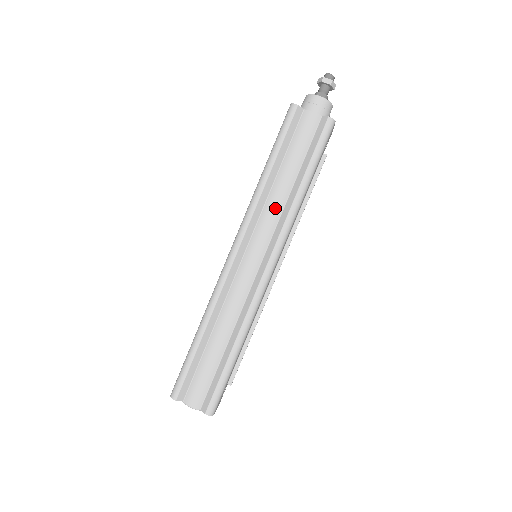
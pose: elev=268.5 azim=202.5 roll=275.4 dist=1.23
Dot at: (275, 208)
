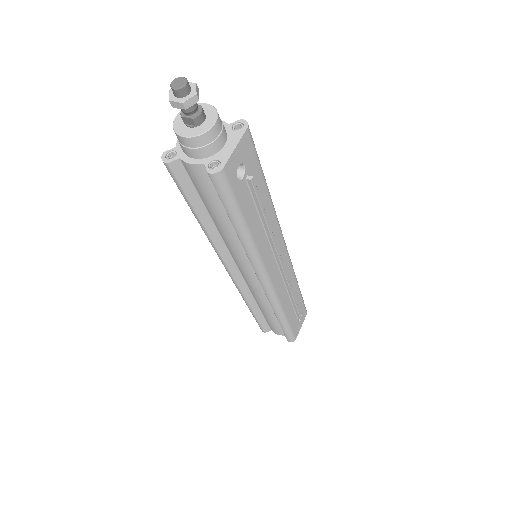
Dot at: (233, 245)
